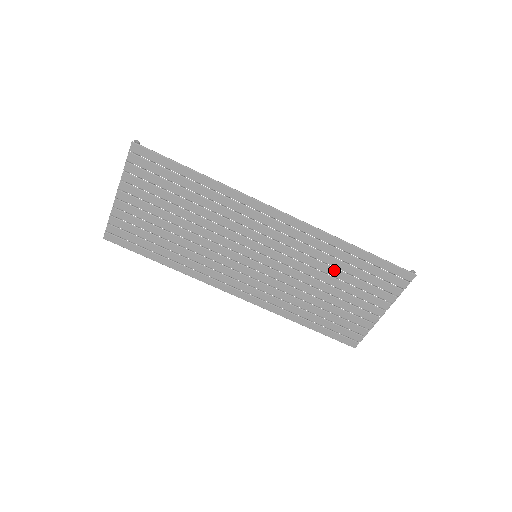
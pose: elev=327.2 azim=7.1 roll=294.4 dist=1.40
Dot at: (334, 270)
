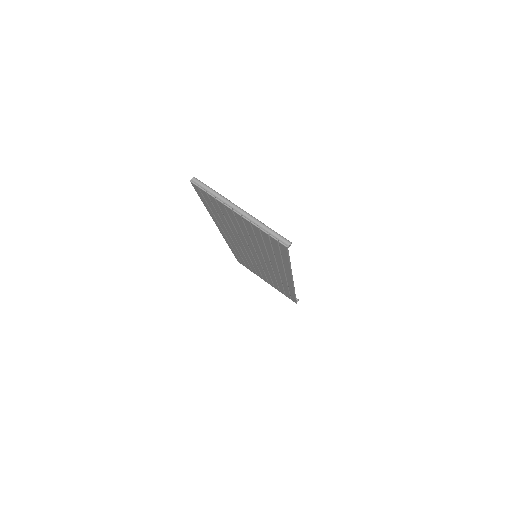
Dot at: (275, 281)
